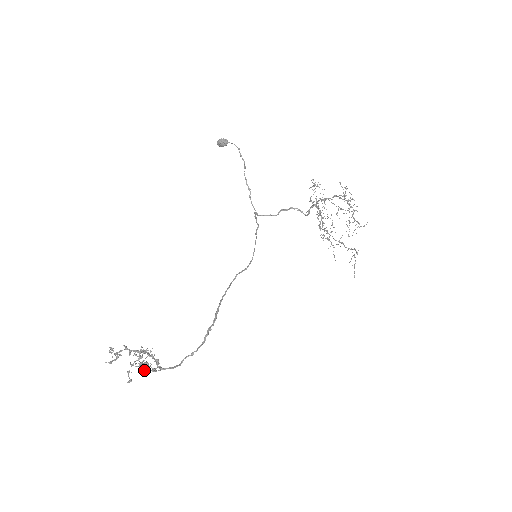
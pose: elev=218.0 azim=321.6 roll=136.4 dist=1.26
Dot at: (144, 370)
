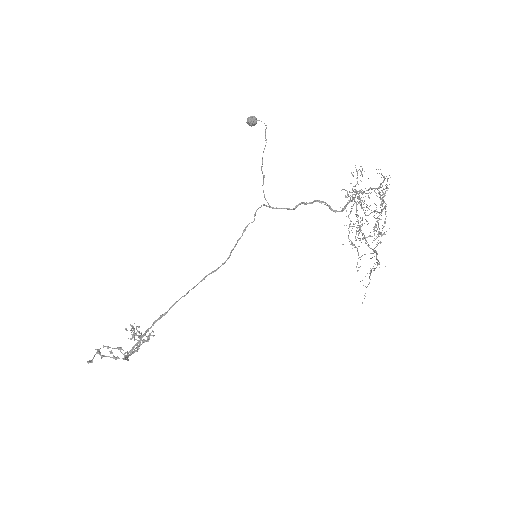
Dot at: (101, 355)
